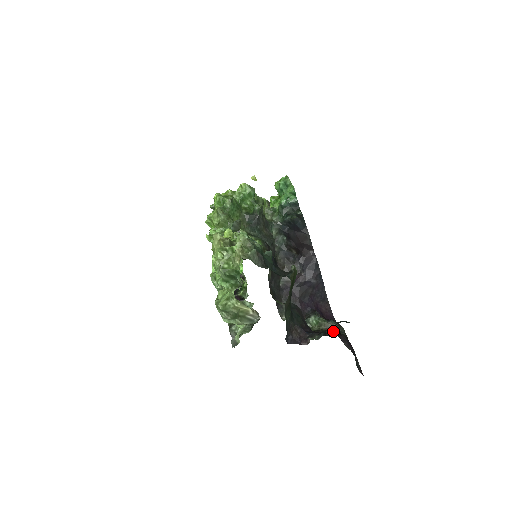
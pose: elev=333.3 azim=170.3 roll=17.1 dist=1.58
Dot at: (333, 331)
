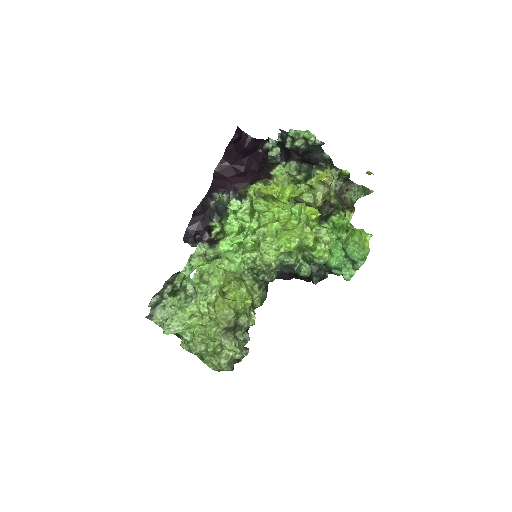
Dot at: occluded
